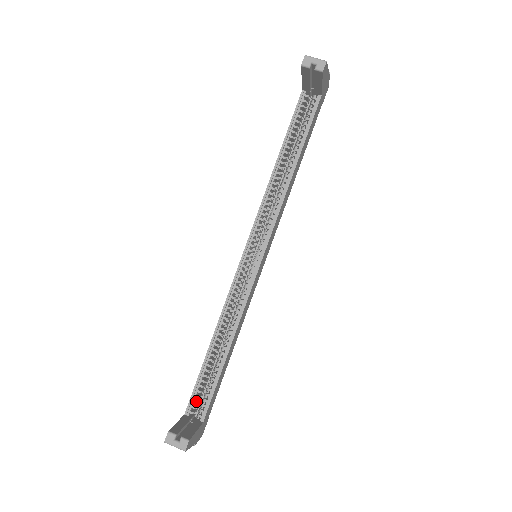
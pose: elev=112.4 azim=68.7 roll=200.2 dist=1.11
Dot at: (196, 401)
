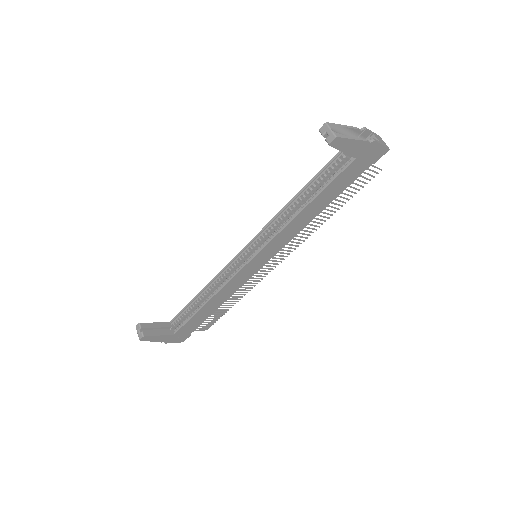
Dot at: (178, 320)
